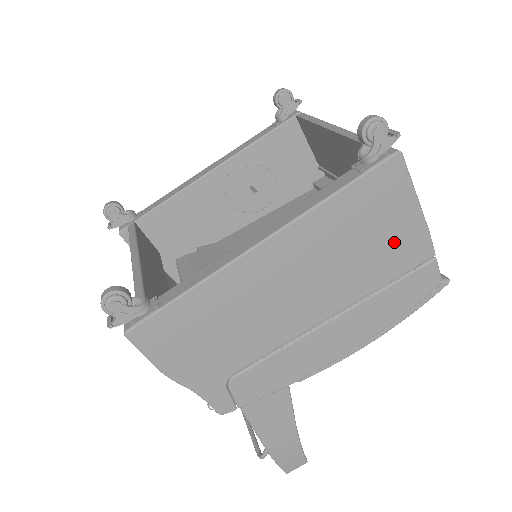
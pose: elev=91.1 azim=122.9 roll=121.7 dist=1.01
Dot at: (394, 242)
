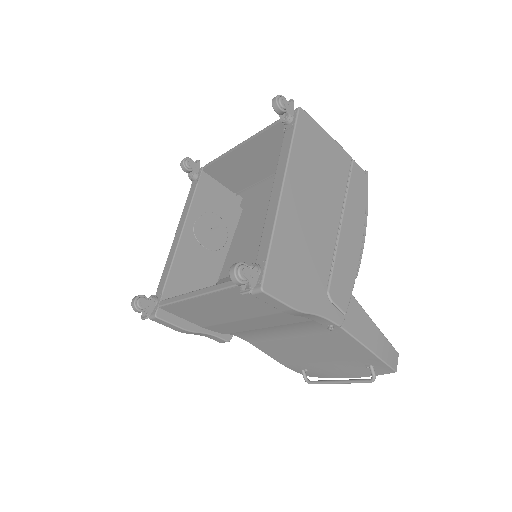
Dot at: (332, 158)
